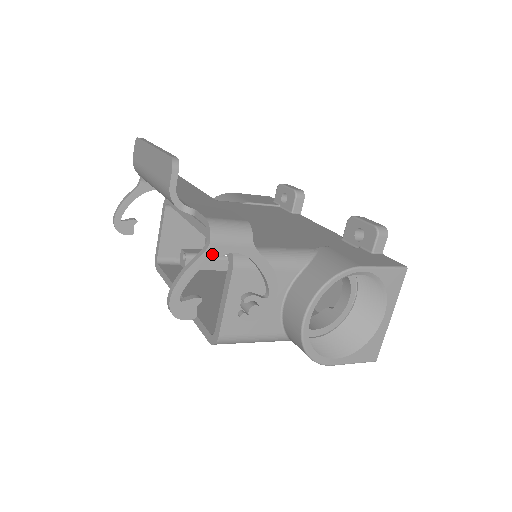
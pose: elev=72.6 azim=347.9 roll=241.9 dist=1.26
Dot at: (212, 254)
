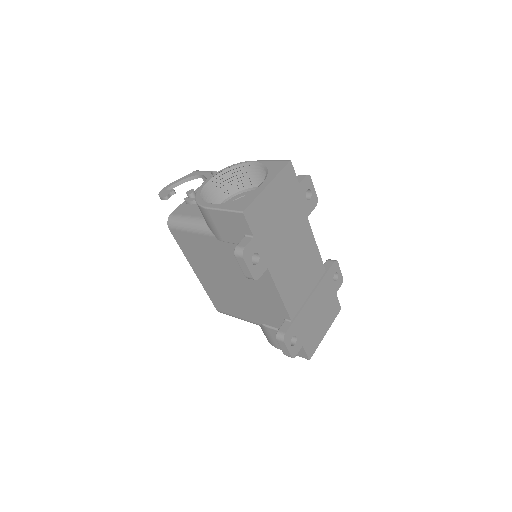
Dot at: (191, 175)
